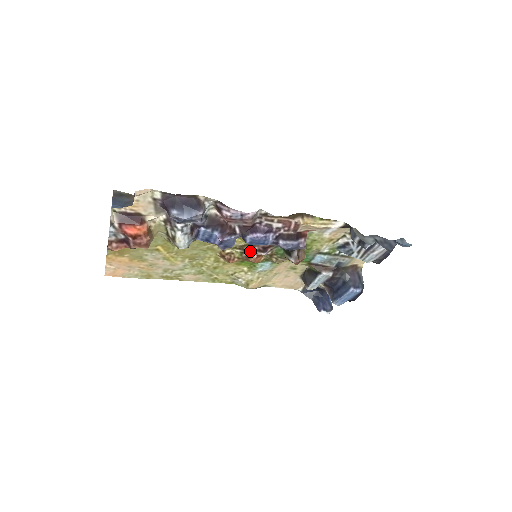
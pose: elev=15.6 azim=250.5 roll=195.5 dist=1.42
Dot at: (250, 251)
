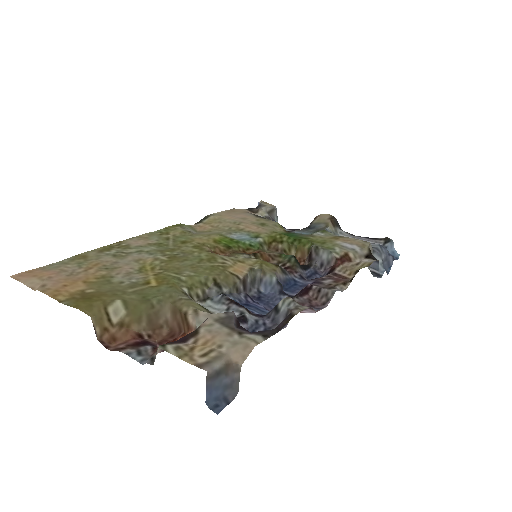
Dot at: occluded
